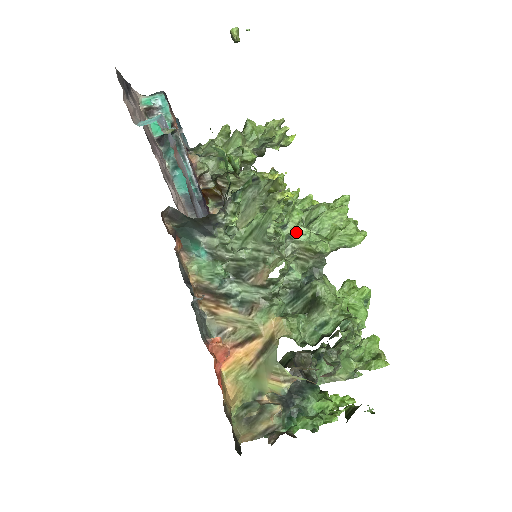
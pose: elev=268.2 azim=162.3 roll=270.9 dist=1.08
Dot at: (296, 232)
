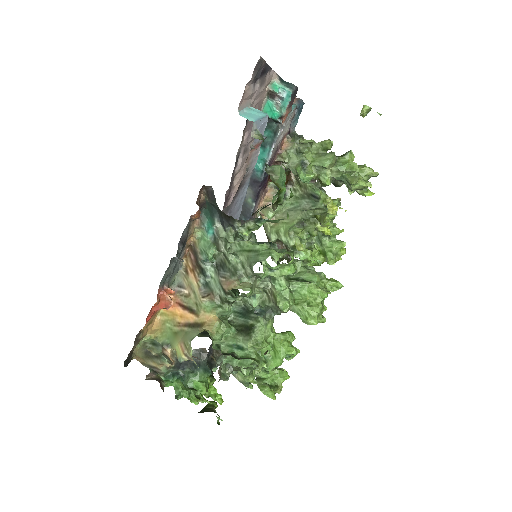
Dot at: (277, 279)
